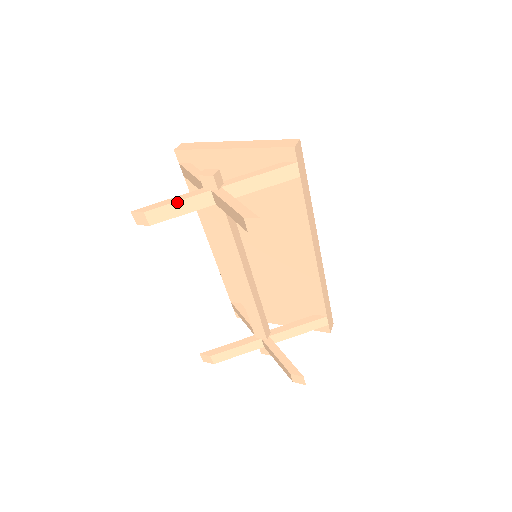
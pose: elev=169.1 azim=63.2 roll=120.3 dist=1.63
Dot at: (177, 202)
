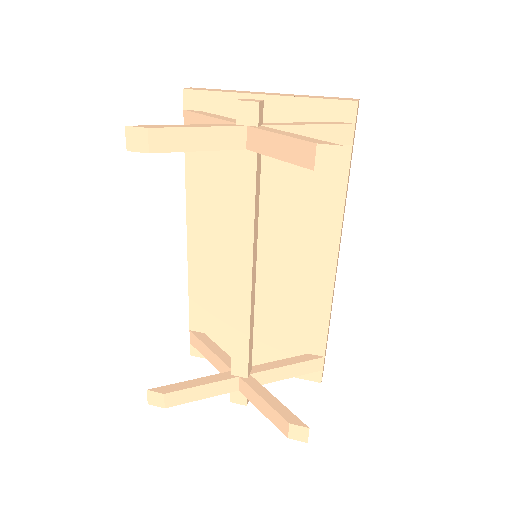
Dot at: (198, 128)
